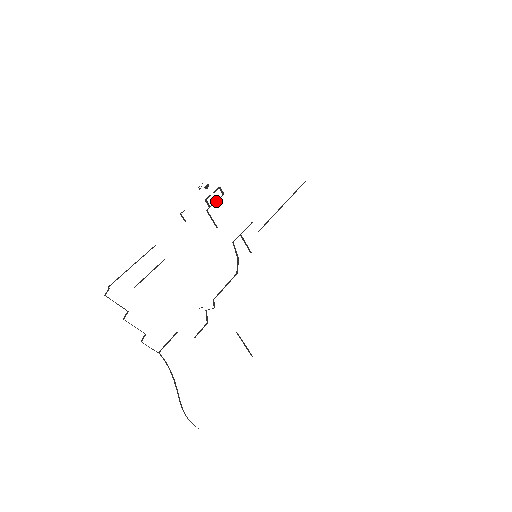
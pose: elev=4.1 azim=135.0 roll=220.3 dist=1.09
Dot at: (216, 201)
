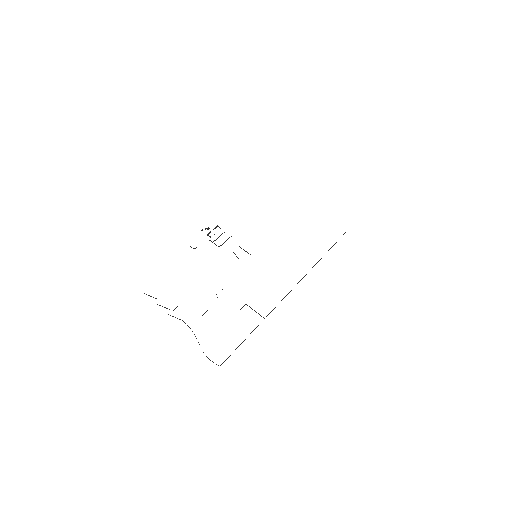
Dot at: occluded
